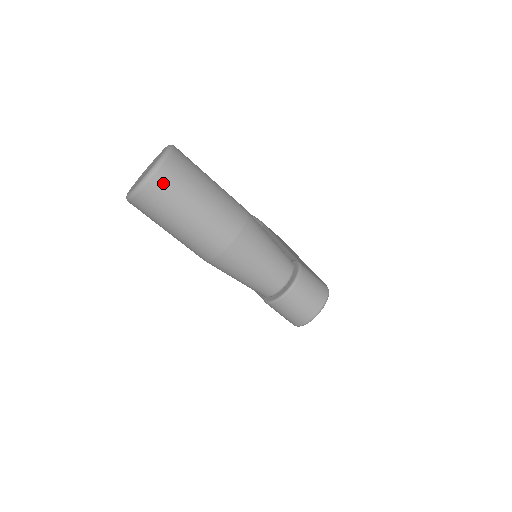
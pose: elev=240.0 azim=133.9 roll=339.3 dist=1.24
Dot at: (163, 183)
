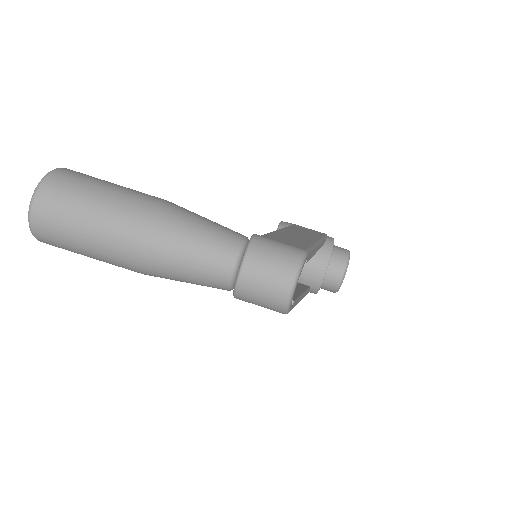
Dot at: (46, 206)
